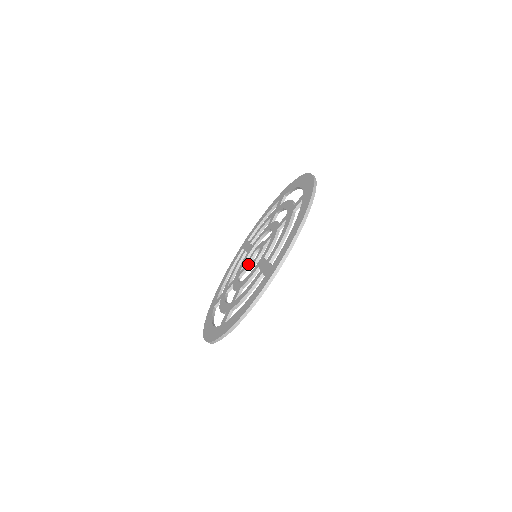
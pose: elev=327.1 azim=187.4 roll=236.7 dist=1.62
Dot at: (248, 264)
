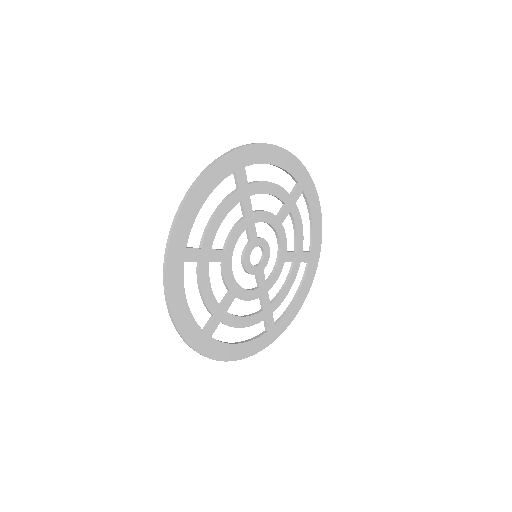
Dot at: (253, 268)
